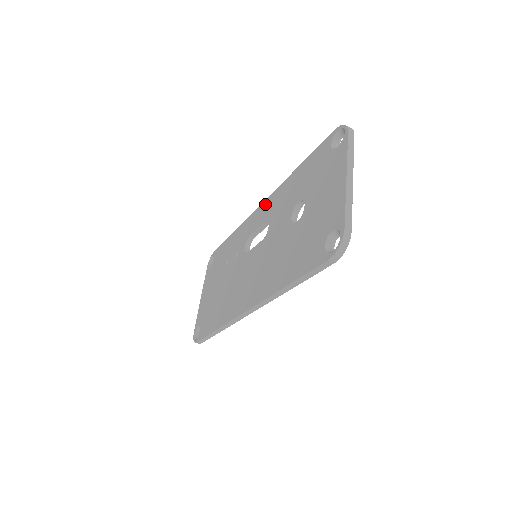
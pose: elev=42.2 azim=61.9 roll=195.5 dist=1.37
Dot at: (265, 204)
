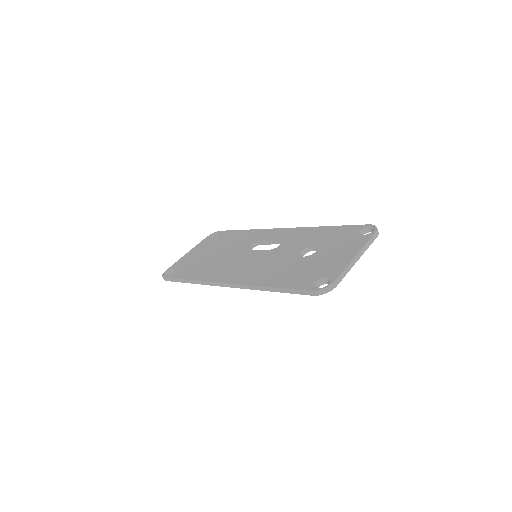
Dot at: (286, 230)
